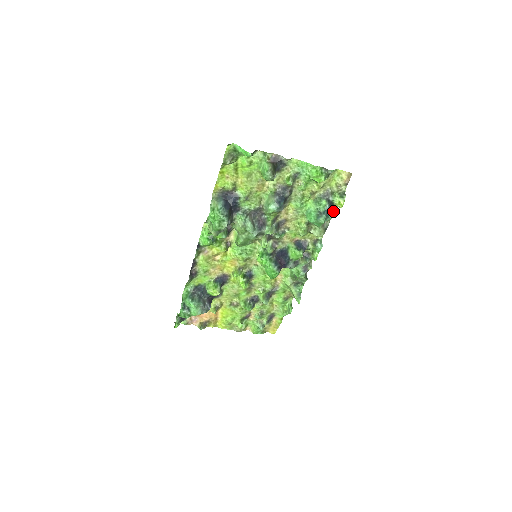
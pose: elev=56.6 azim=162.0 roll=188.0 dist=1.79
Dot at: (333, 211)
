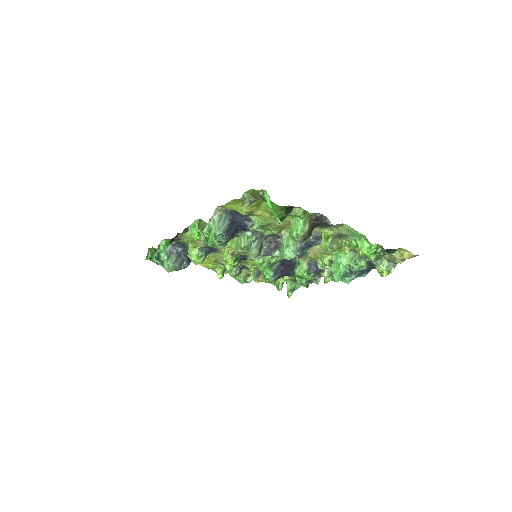
Dot at: occluded
